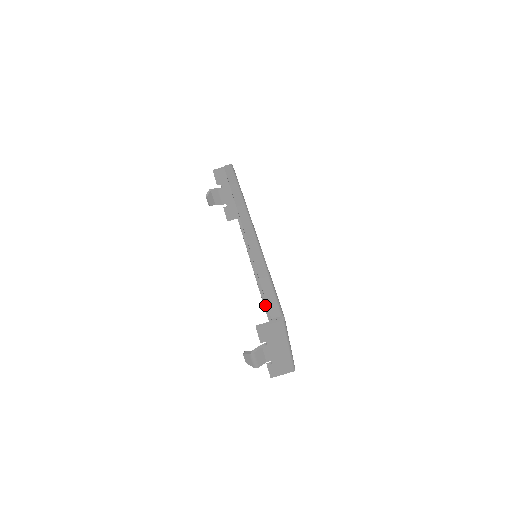
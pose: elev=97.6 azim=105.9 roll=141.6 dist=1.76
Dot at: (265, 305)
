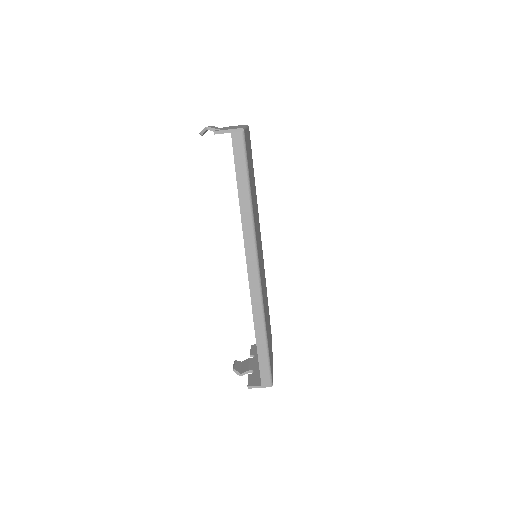
Dot at: occluded
